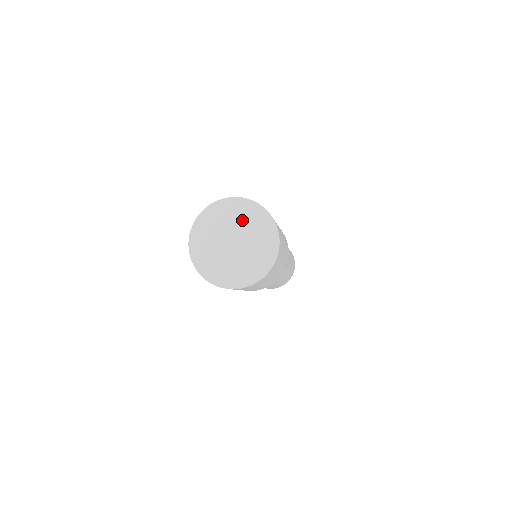
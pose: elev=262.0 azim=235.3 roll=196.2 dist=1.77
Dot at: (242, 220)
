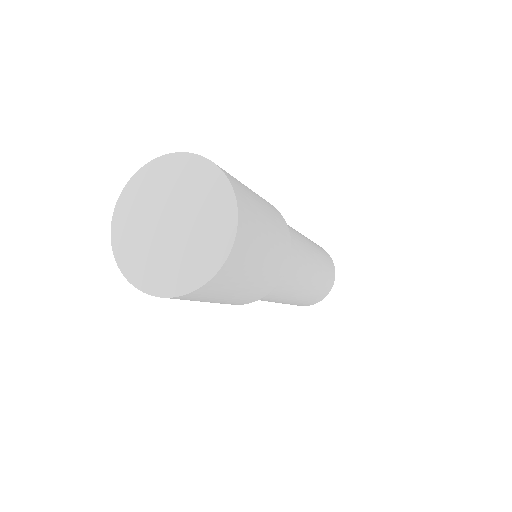
Dot at: (177, 186)
